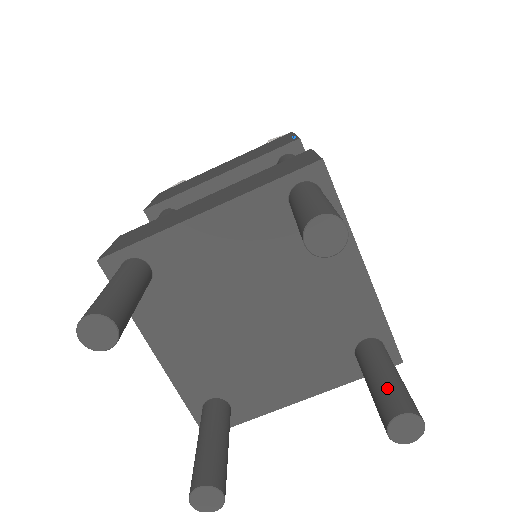
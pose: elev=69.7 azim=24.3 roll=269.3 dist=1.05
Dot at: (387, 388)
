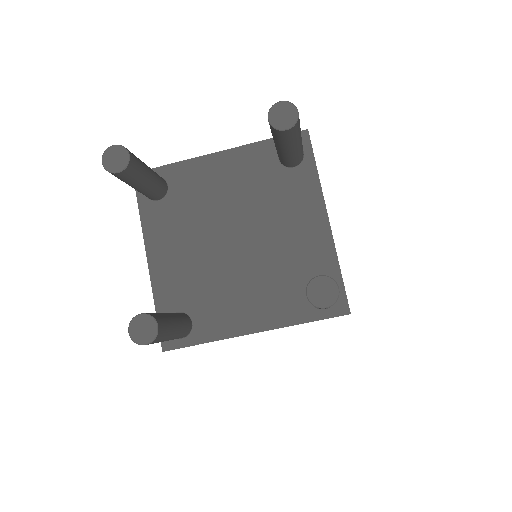
Dot at: occluded
